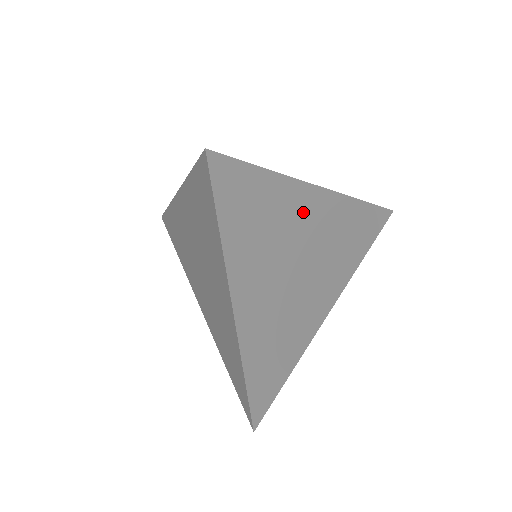
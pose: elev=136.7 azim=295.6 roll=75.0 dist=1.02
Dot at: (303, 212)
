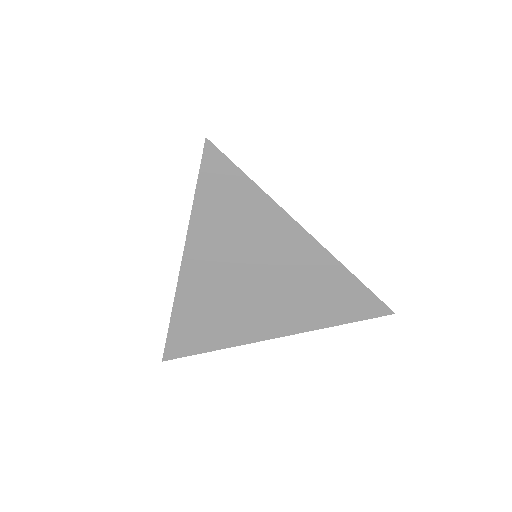
Dot at: (279, 238)
